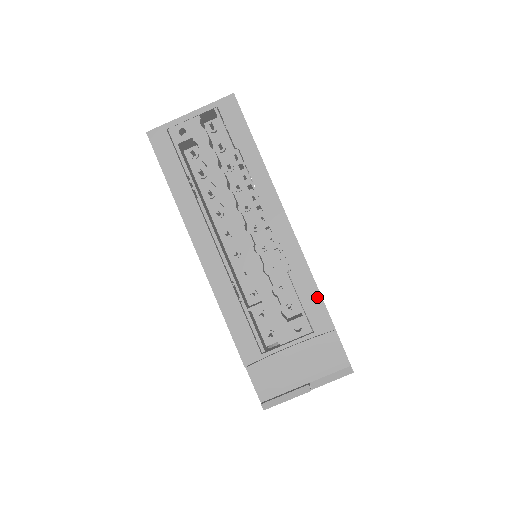
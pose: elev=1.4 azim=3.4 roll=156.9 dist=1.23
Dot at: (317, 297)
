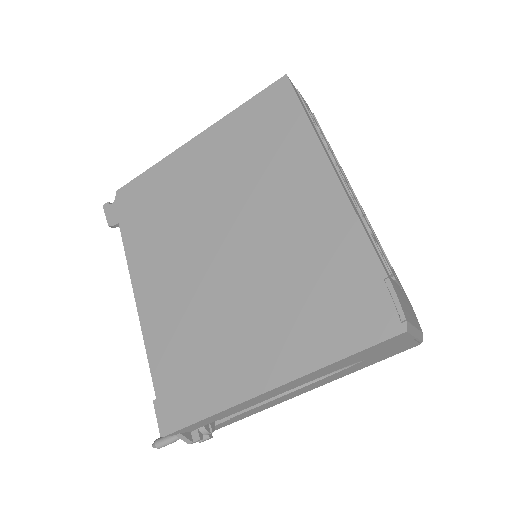
Dot at: occluded
